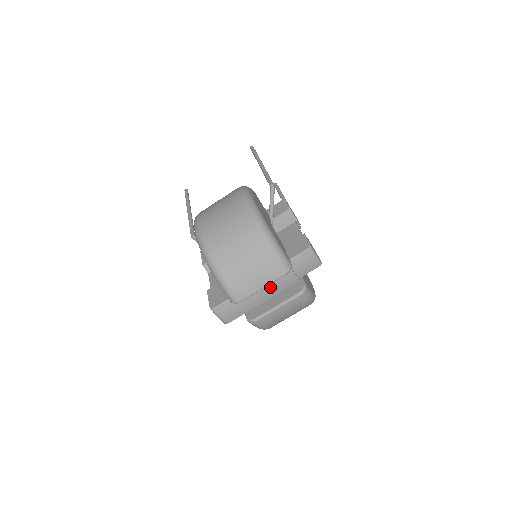
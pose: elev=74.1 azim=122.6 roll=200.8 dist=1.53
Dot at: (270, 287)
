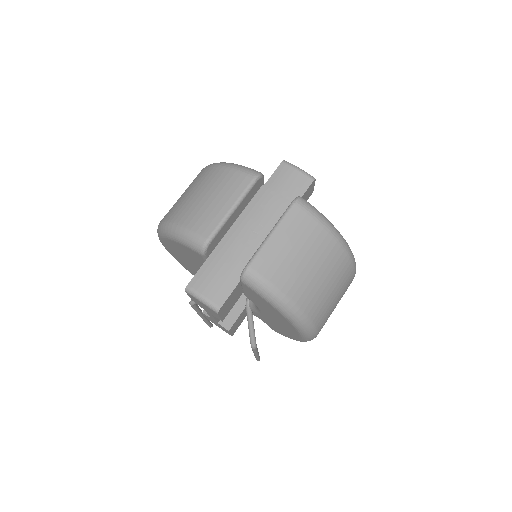
Dot at: (255, 225)
